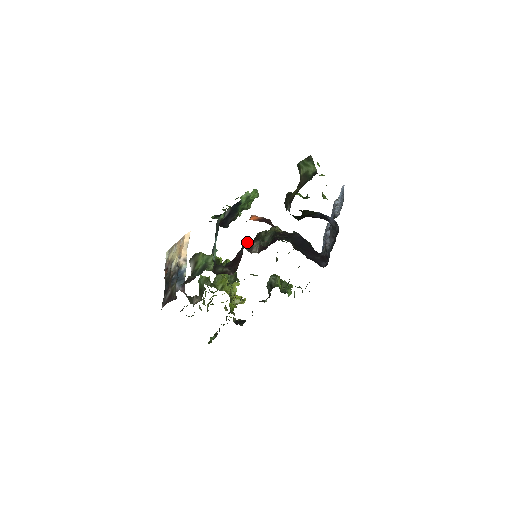
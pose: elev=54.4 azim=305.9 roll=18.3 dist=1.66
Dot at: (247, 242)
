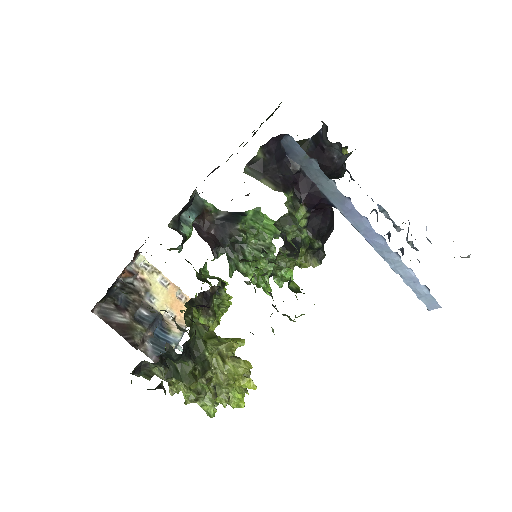
Dot at: occluded
